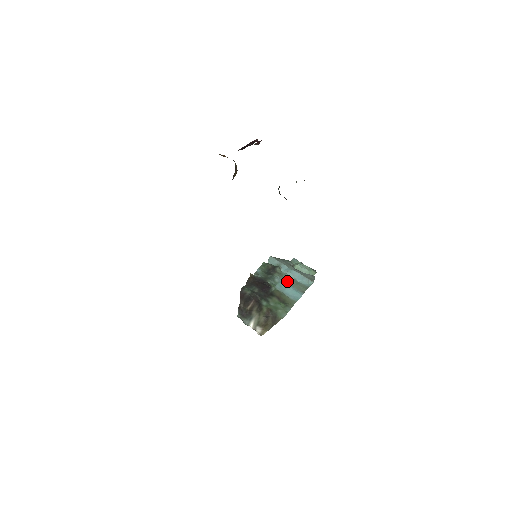
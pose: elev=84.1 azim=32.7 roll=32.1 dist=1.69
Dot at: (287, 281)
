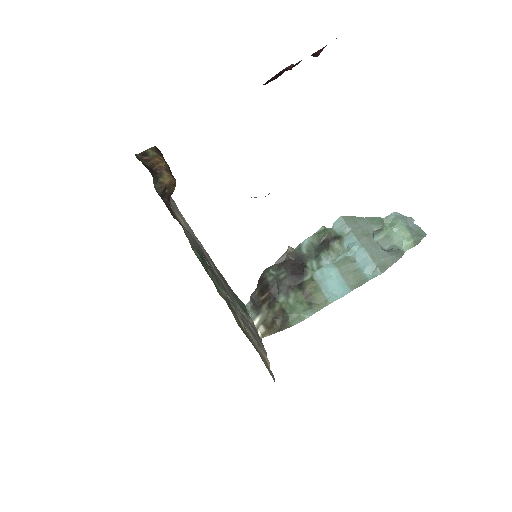
Dot at: (340, 265)
